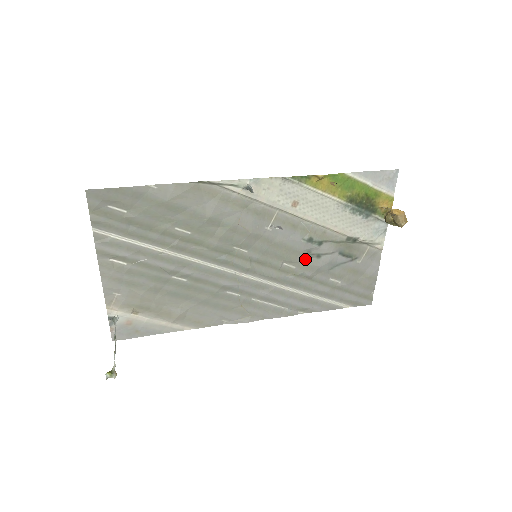
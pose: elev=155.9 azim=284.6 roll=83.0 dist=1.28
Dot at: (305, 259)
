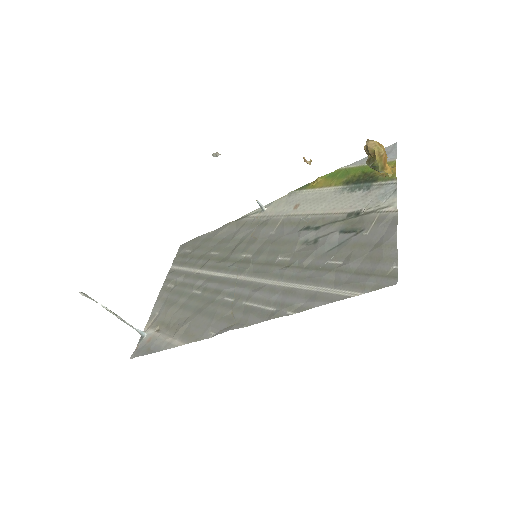
Dot at: (301, 248)
